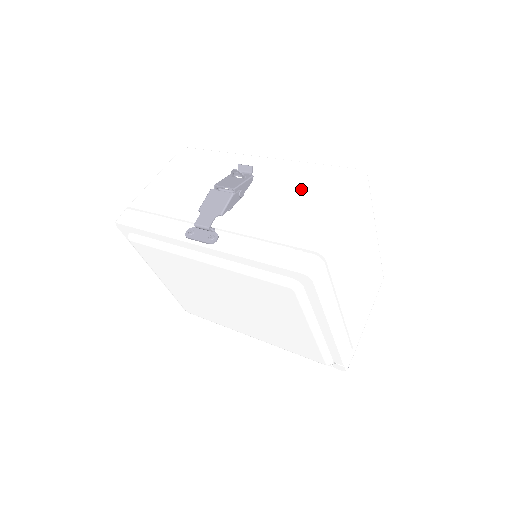
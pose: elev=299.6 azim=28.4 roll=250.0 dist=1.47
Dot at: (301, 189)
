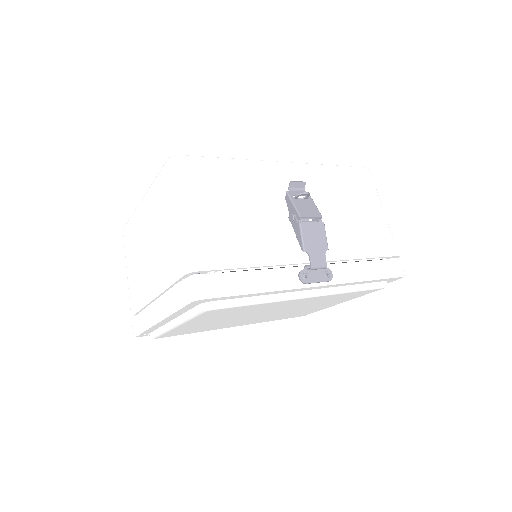
Dot at: (348, 198)
